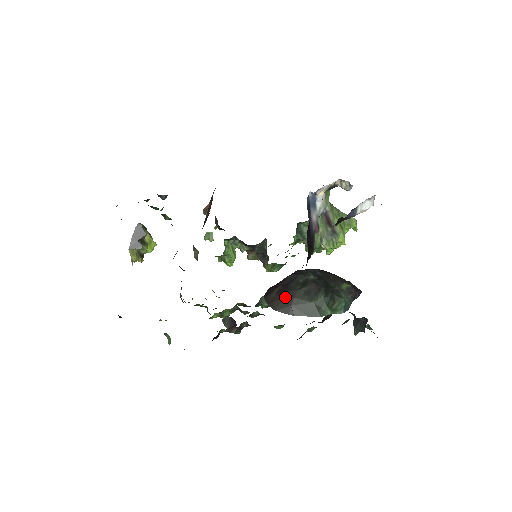
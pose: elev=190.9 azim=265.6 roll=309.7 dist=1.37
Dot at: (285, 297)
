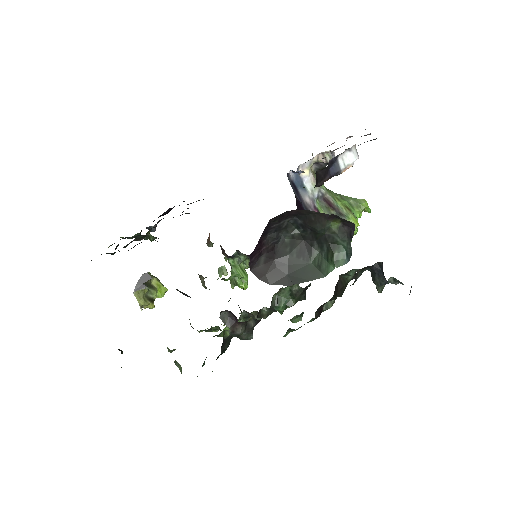
Dot at: (277, 266)
